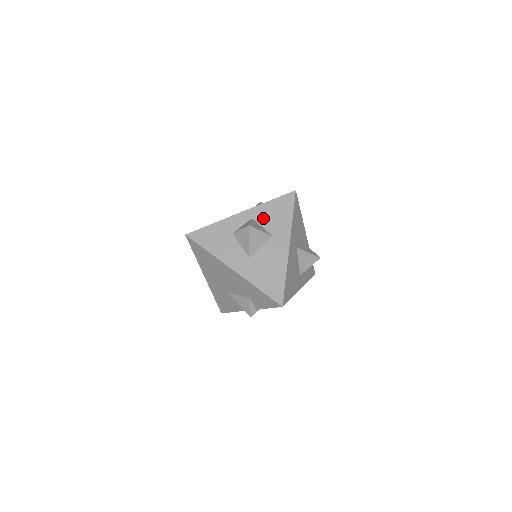
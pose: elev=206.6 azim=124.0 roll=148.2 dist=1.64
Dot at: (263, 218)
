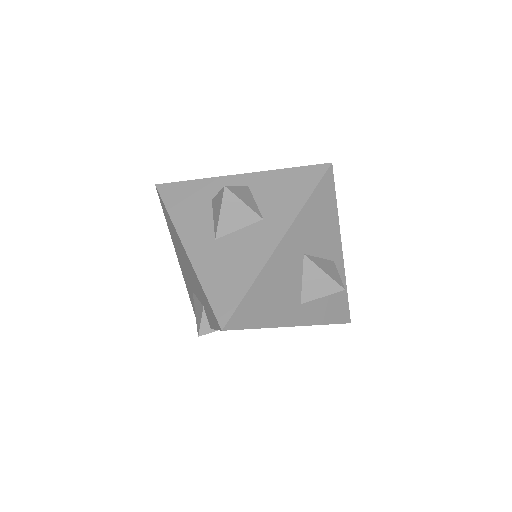
Dot at: (263, 190)
